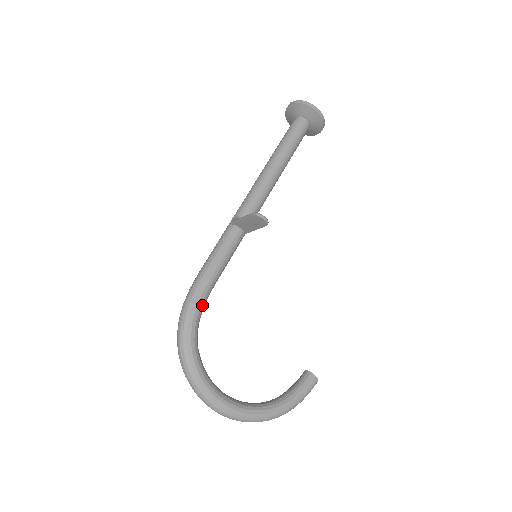
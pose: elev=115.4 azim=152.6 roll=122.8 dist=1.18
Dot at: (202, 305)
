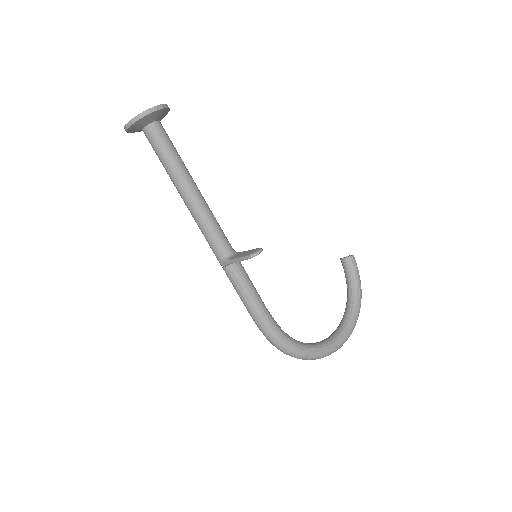
Dot at: (278, 327)
